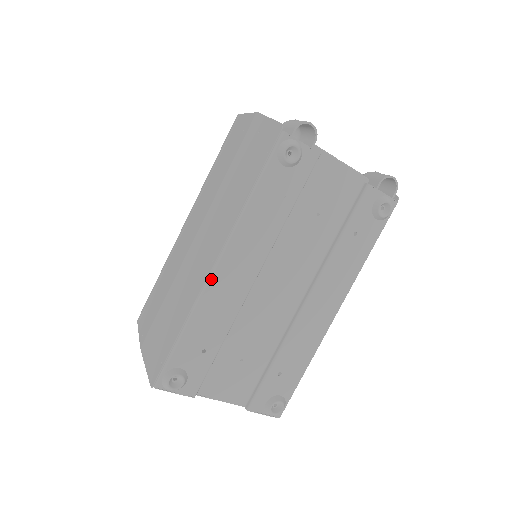
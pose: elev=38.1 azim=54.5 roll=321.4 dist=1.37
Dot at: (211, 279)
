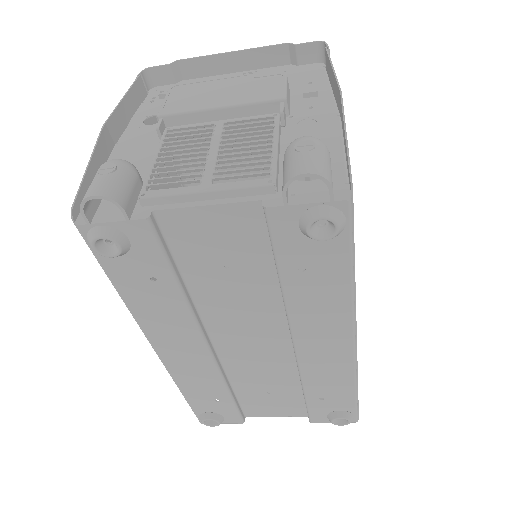
Dot at: (163, 361)
